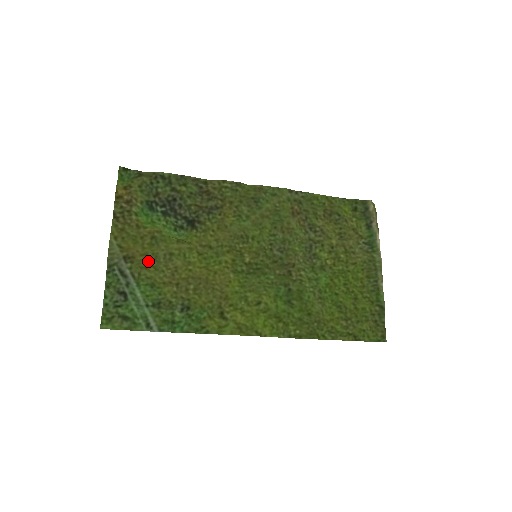
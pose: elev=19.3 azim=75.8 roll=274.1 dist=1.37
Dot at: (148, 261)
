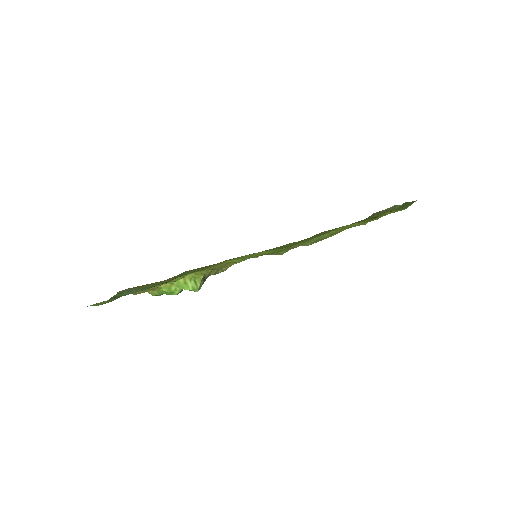
Dot at: (151, 284)
